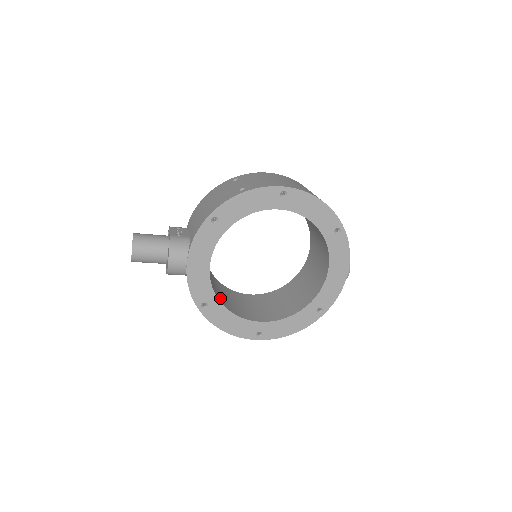
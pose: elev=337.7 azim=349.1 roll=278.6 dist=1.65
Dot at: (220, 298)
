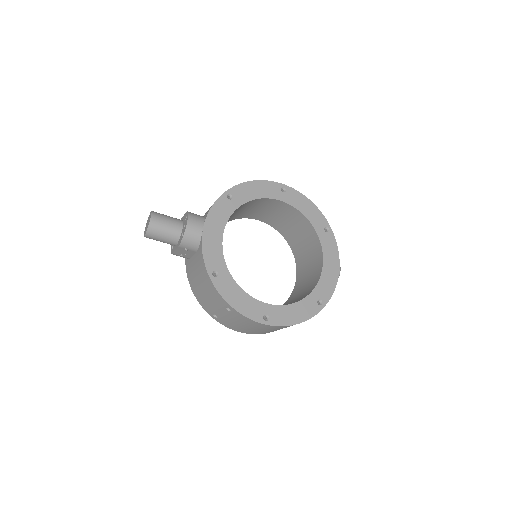
Dot at: occluded
